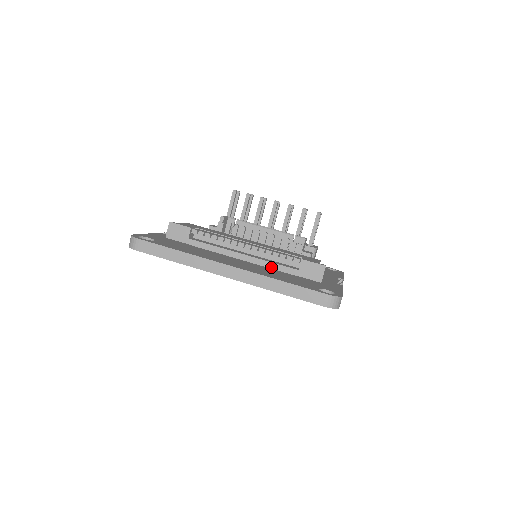
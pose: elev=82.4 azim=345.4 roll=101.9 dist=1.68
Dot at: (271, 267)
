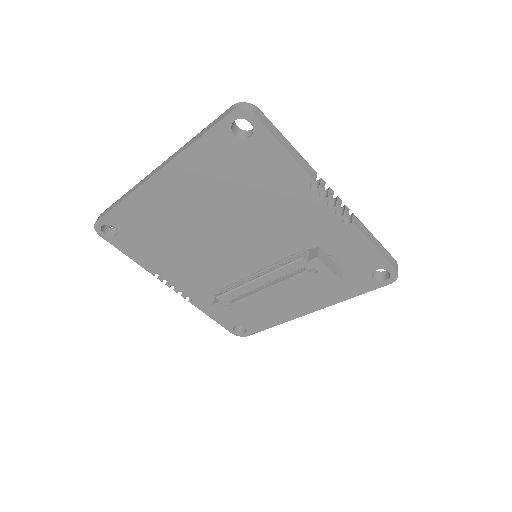
Dot at: occluded
